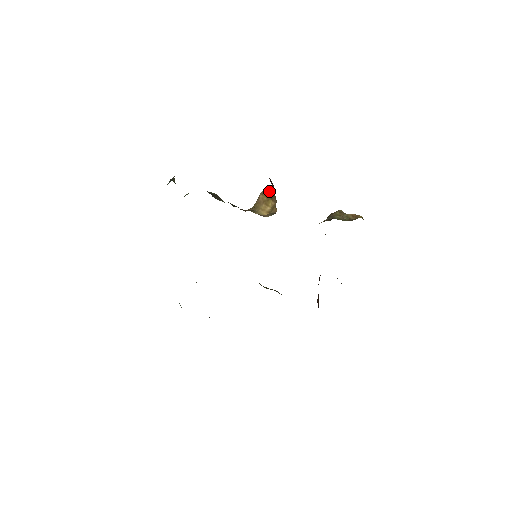
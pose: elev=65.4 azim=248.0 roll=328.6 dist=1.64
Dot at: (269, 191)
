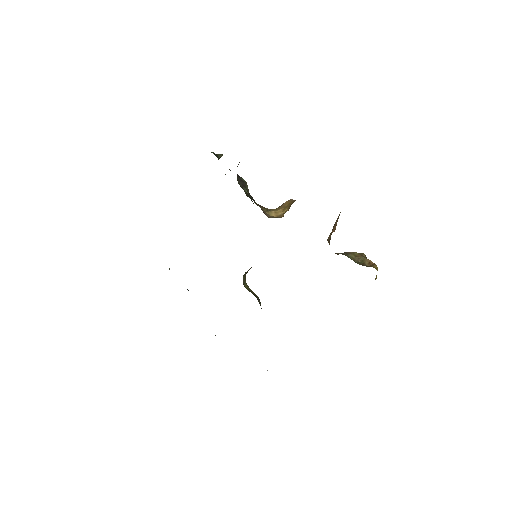
Dot at: occluded
